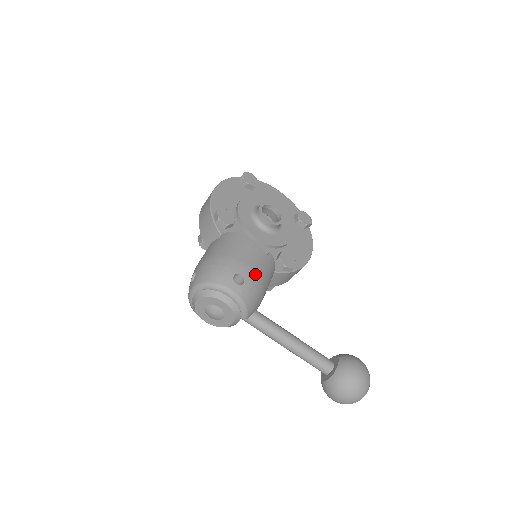
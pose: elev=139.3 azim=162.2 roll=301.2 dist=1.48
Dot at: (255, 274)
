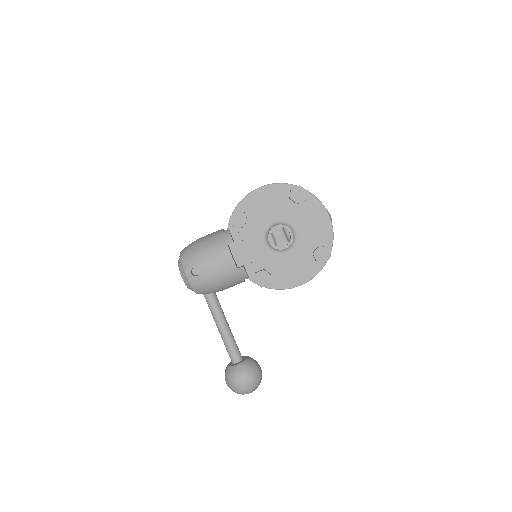
Dot at: (211, 276)
